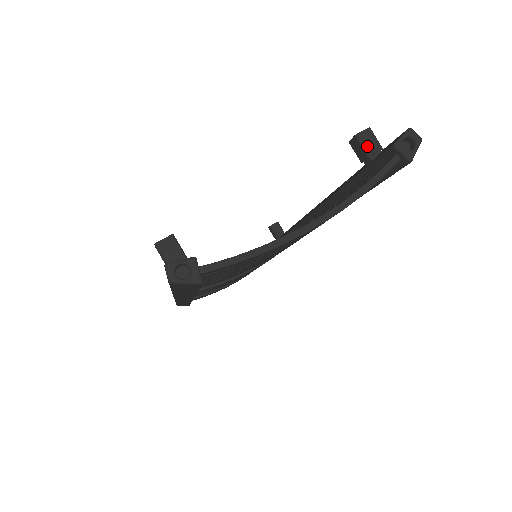
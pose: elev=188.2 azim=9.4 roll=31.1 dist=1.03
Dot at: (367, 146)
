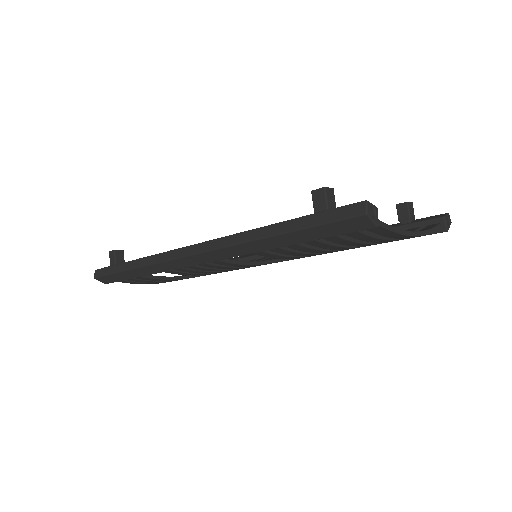
Dot at: (411, 212)
